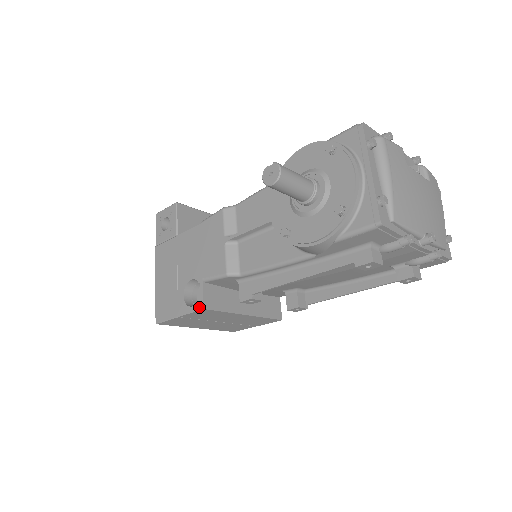
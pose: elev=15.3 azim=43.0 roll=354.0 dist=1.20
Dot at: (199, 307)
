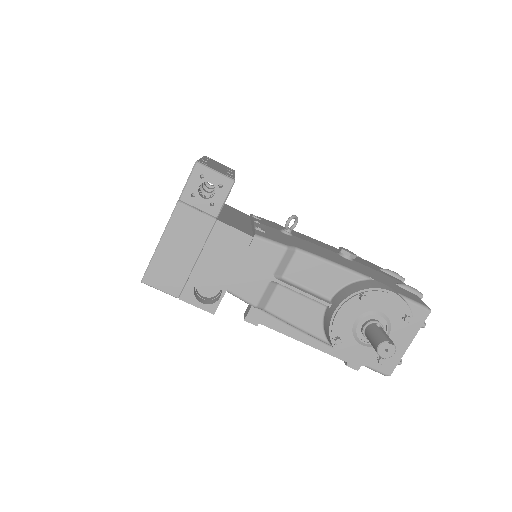
Dot at: (210, 310)
